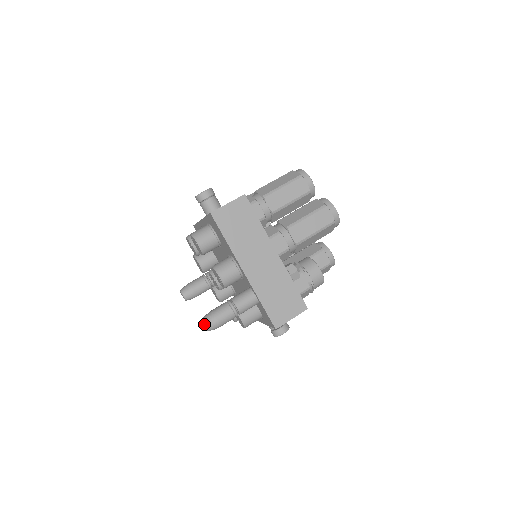
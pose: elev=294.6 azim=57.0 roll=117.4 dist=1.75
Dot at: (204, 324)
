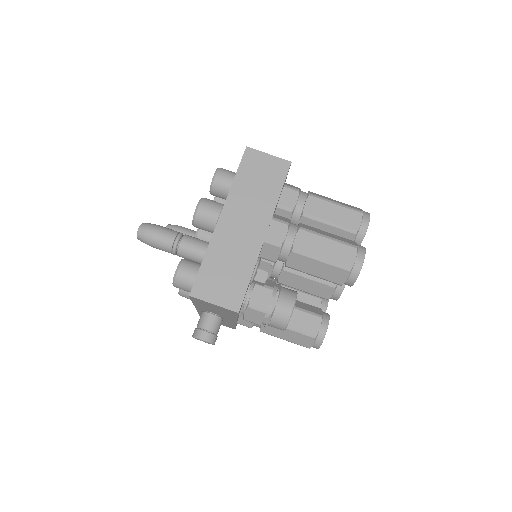
Dot at: (140, 225)
